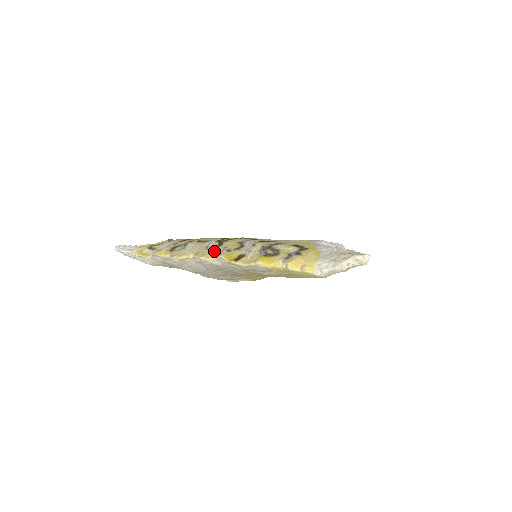
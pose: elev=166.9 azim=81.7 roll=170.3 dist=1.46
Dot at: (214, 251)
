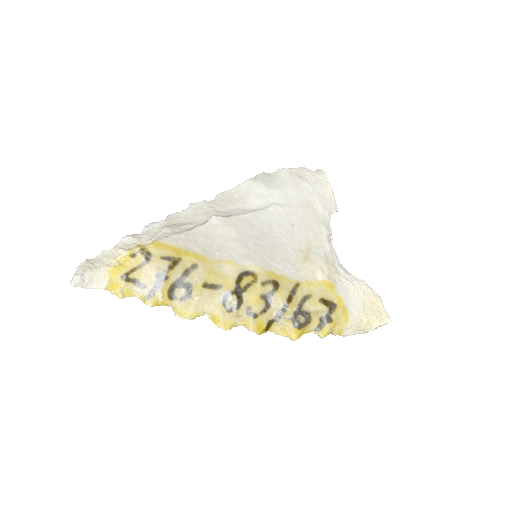
Dot at: (237, 315)
